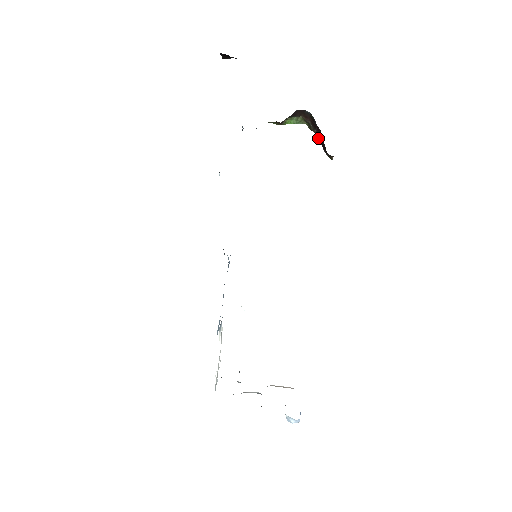
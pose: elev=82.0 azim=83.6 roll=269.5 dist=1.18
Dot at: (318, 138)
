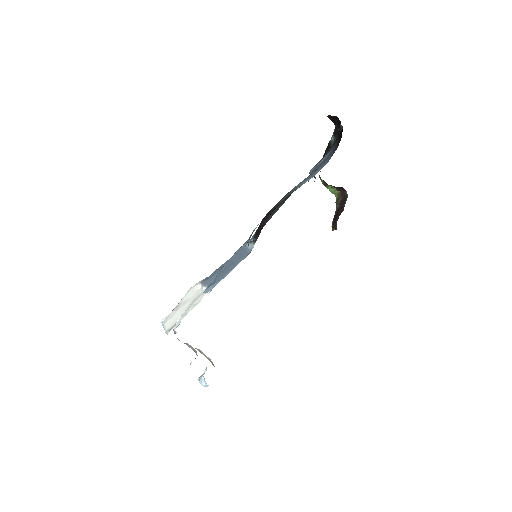
Dot at: (336, 211)
